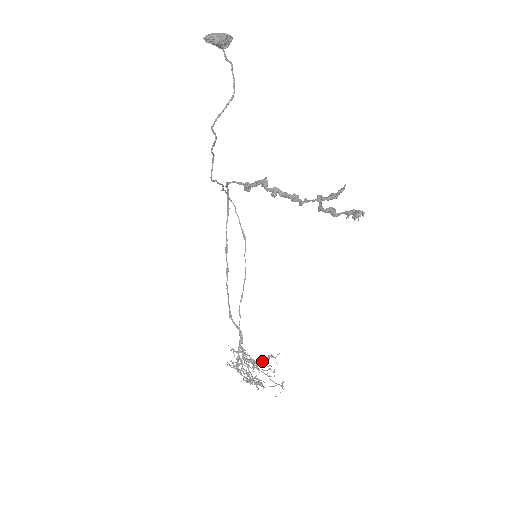
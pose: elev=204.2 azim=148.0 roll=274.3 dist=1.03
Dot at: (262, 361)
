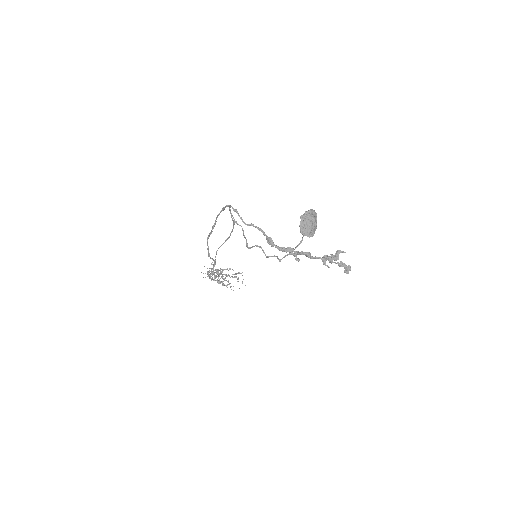
Dot at: occluded
